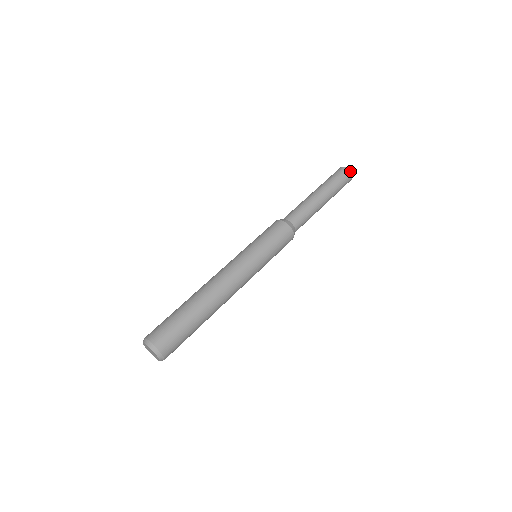
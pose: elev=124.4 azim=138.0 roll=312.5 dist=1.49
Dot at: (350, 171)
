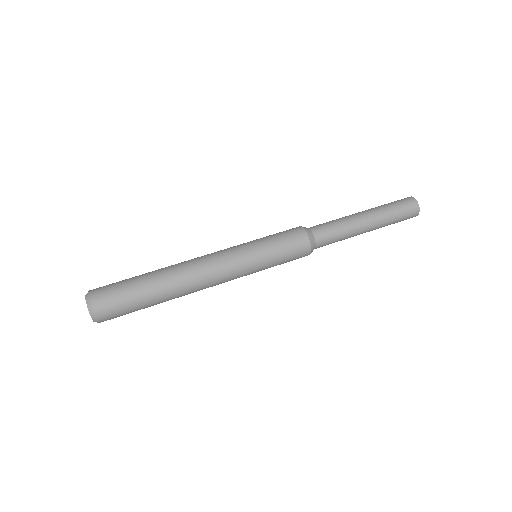
Dot at: (419, 211)
